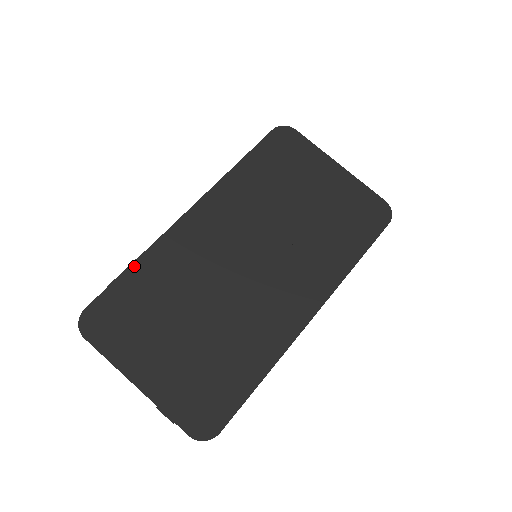
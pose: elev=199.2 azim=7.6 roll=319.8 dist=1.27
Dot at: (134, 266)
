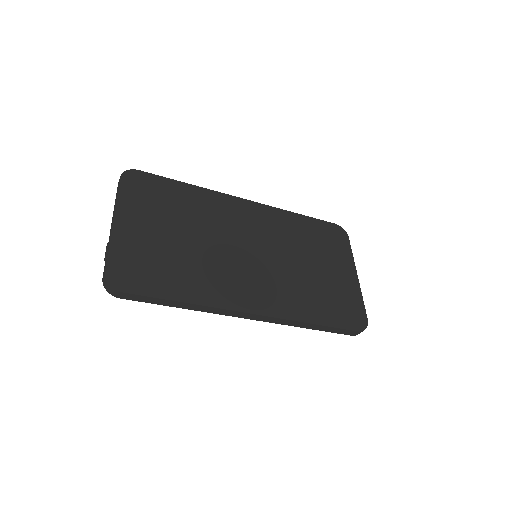
Dot at: (187, 185)
